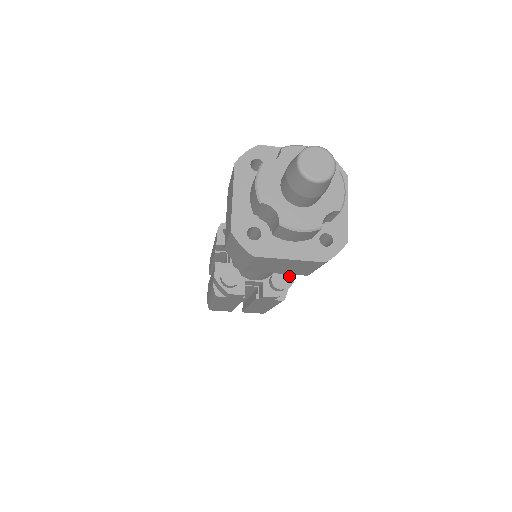
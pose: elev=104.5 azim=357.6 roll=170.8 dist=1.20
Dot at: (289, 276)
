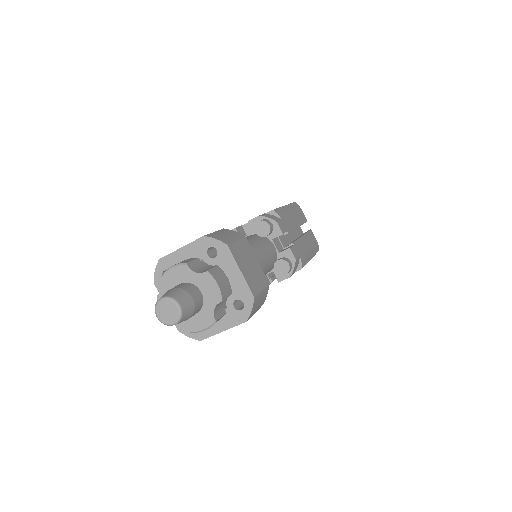
Dot at: (289, 256)
